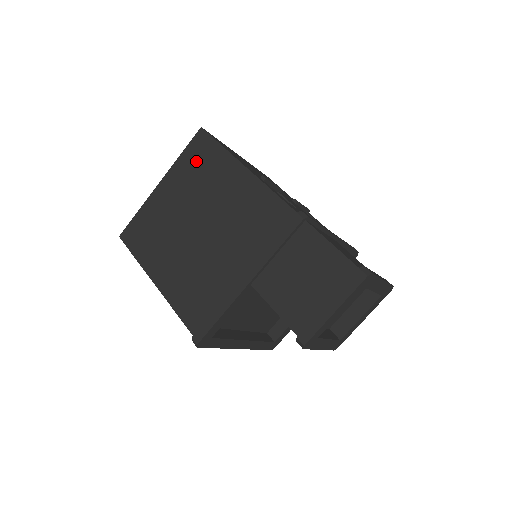
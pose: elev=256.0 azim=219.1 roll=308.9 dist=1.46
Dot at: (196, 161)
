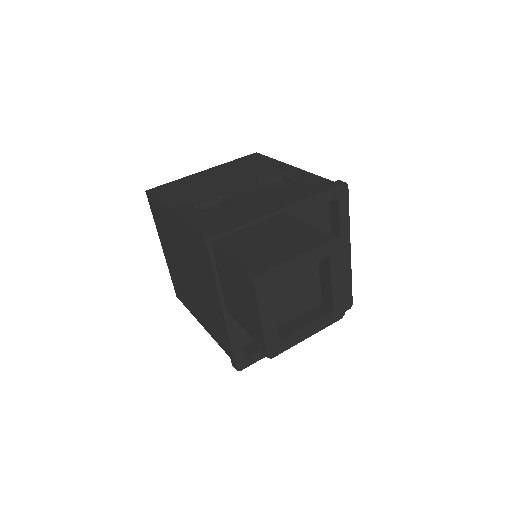
Dot at: (159, 220)
